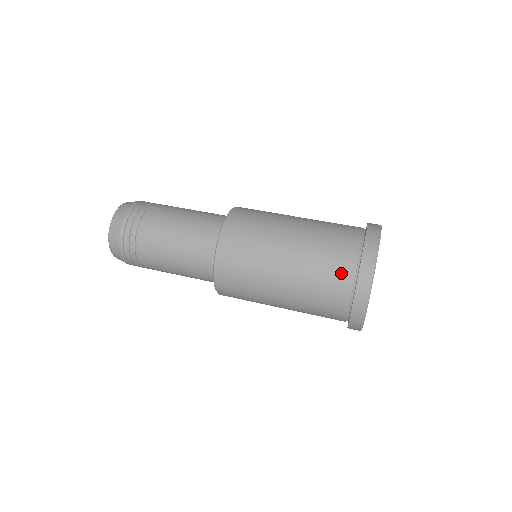
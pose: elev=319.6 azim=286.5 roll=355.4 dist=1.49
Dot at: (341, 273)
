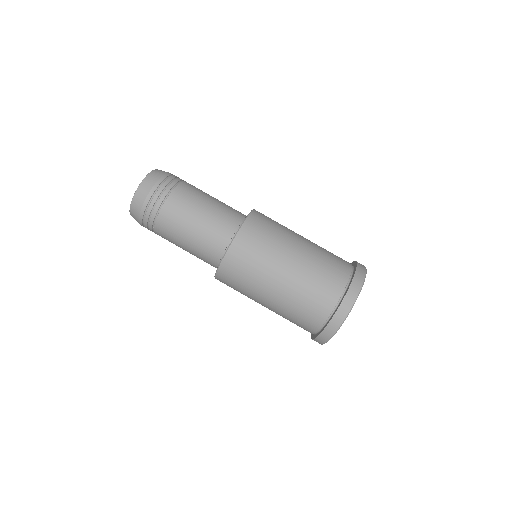
Dot at: (327, 298)
